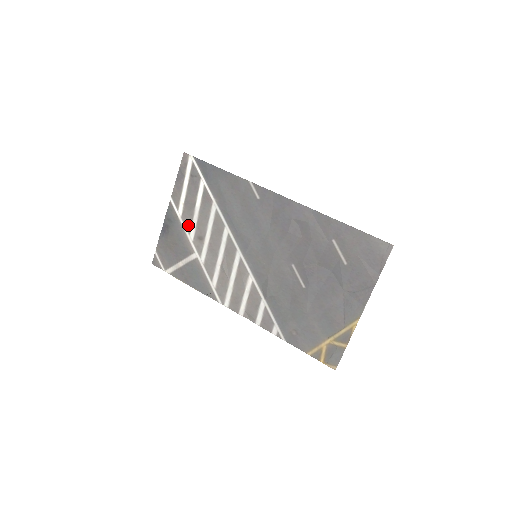
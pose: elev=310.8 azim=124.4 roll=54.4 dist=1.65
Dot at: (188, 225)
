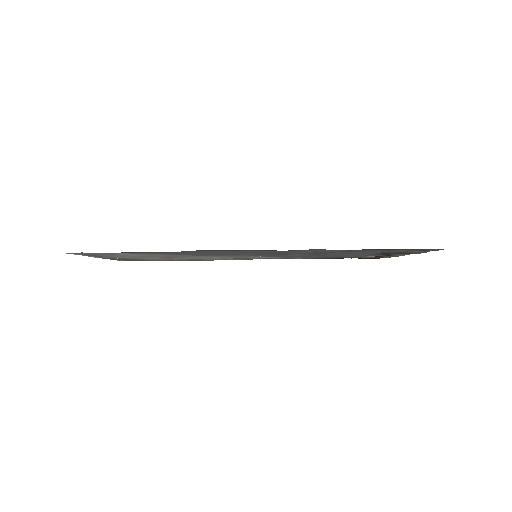
Dot at: occluded
